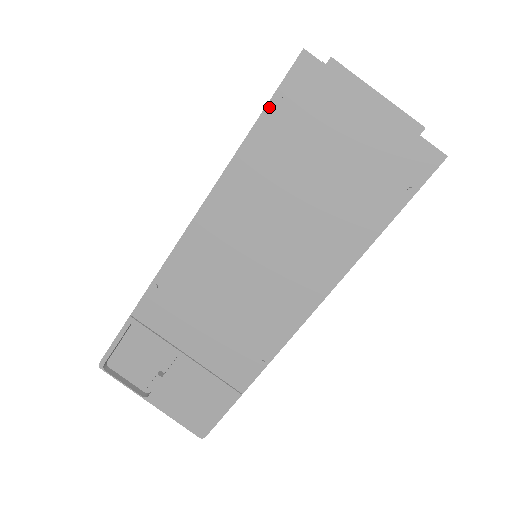
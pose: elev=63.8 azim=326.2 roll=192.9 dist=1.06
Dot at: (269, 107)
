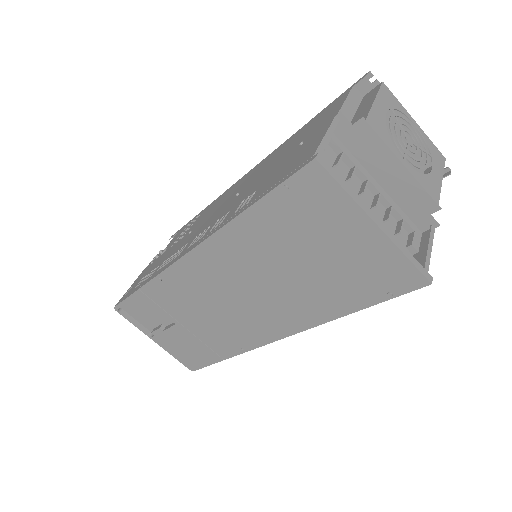
Dot at: (273, 193)
